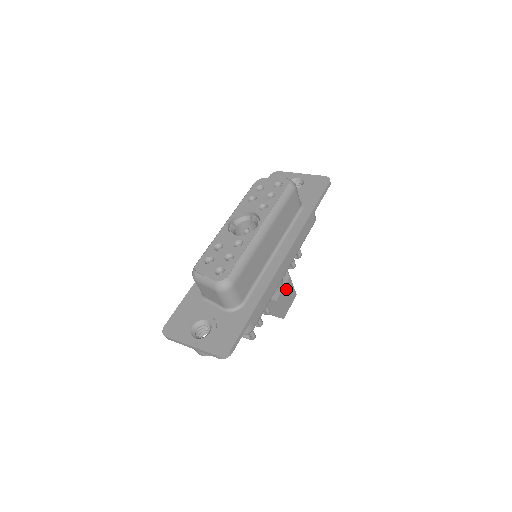
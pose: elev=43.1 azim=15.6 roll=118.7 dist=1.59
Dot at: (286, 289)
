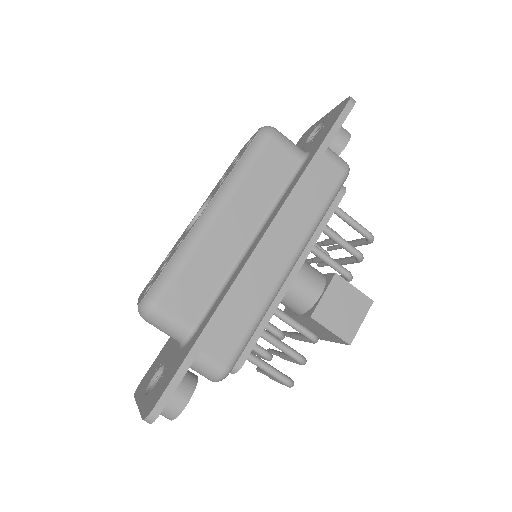
Dot at: (333, 295)
